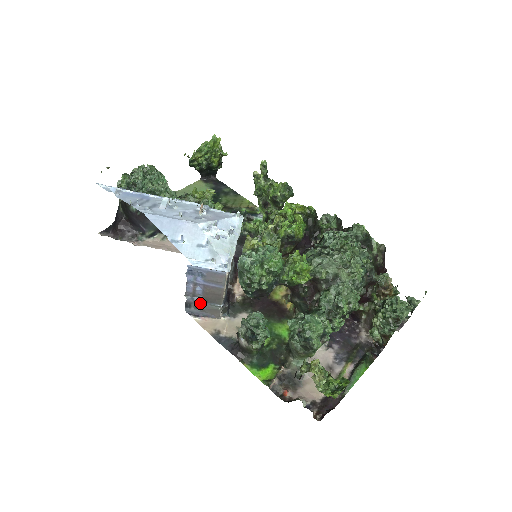
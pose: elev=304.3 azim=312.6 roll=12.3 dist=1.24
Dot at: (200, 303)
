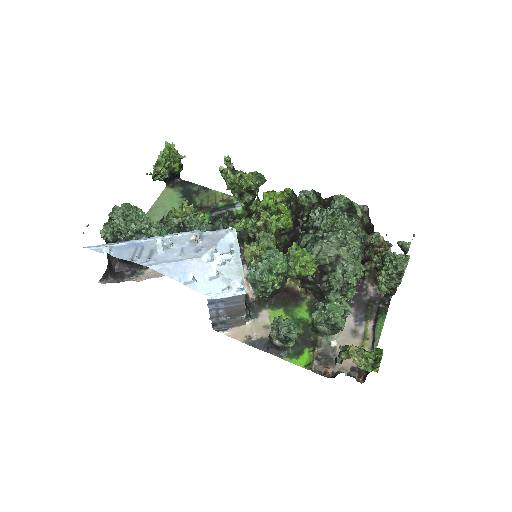
Dot at: (225, 320)
